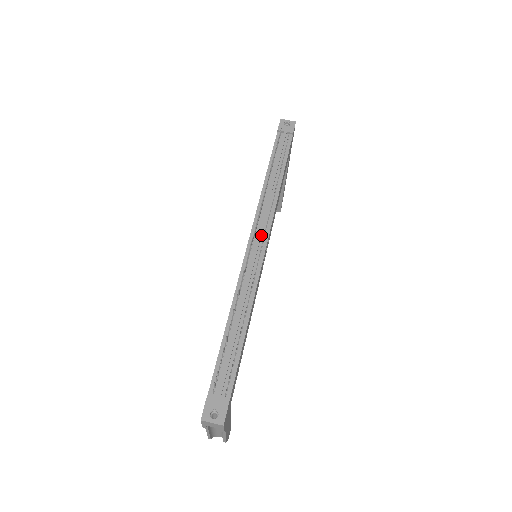
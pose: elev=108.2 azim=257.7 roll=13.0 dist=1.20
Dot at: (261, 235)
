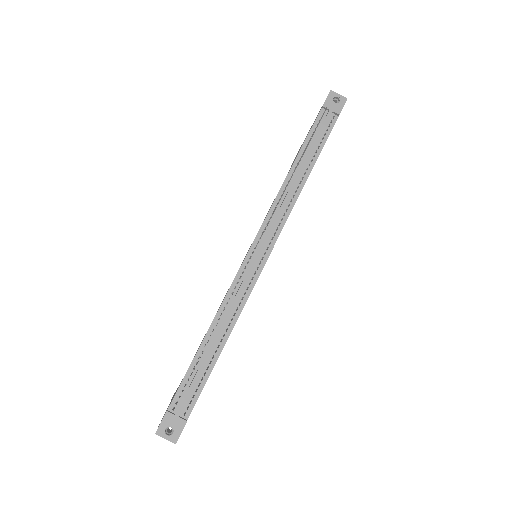
Dot at: (266, 243)
